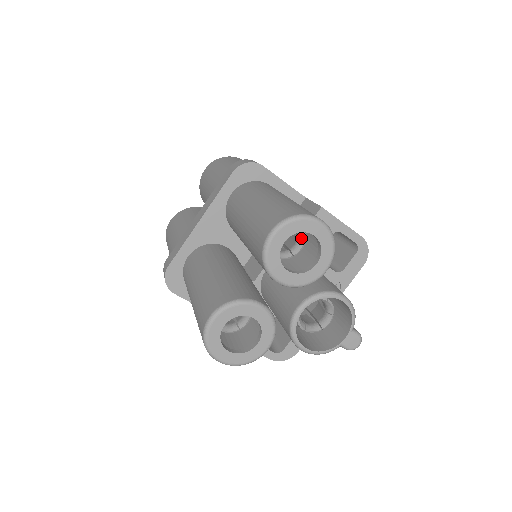
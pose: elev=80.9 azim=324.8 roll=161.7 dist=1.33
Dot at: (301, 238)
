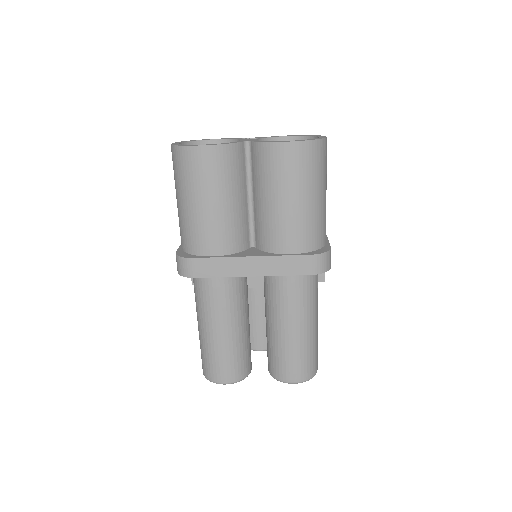
Dot at: occluded
